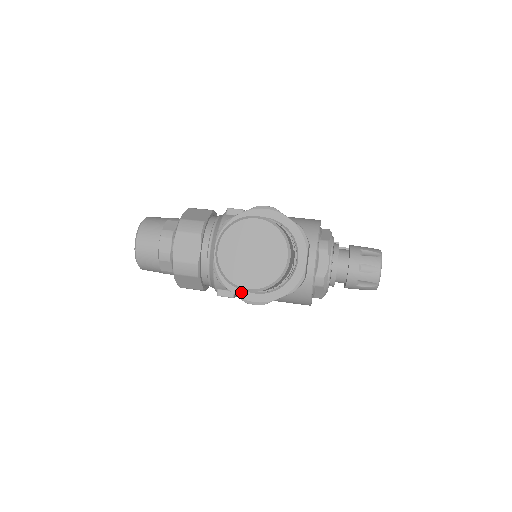
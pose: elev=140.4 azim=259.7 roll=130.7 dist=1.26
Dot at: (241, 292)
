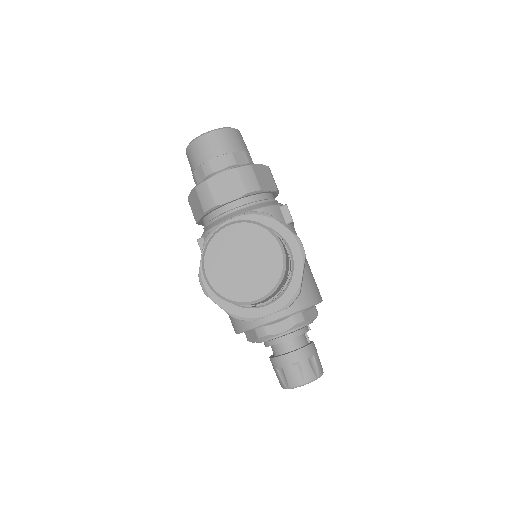
Dot at: occluded
